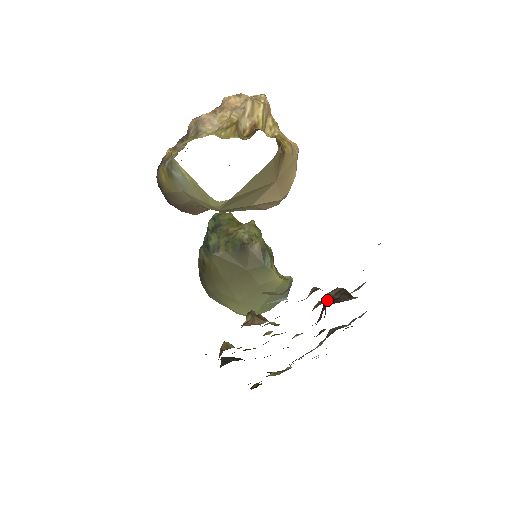
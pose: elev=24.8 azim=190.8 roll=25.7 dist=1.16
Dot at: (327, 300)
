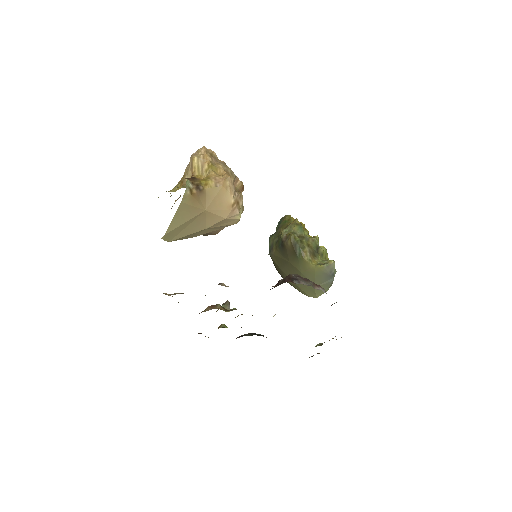
Dot at: occluded
